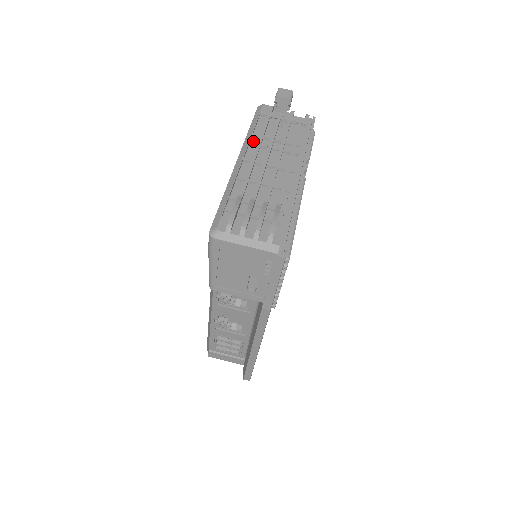
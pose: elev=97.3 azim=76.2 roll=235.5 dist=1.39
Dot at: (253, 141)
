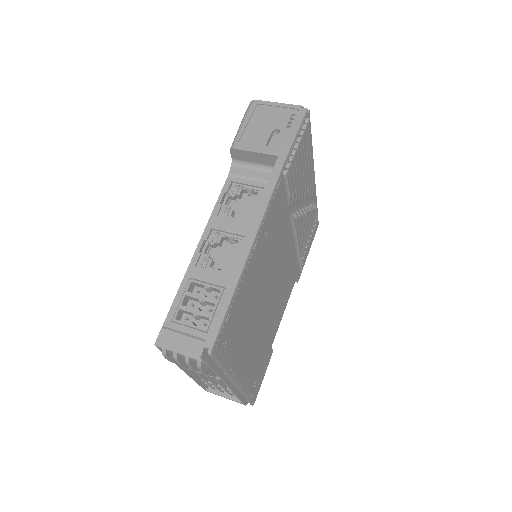
Dot at: occluded
